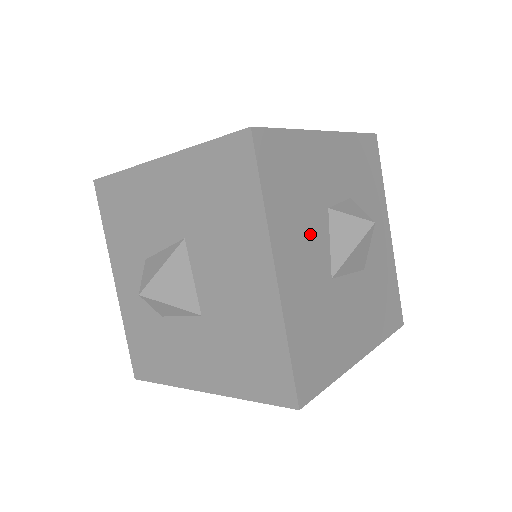
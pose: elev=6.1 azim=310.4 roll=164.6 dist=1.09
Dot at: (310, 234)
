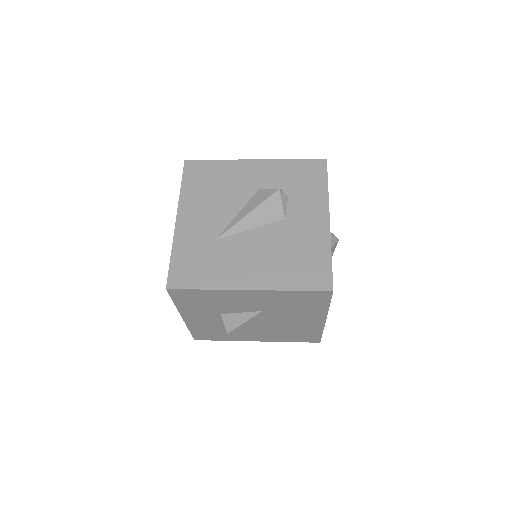
Dot at: occluded
